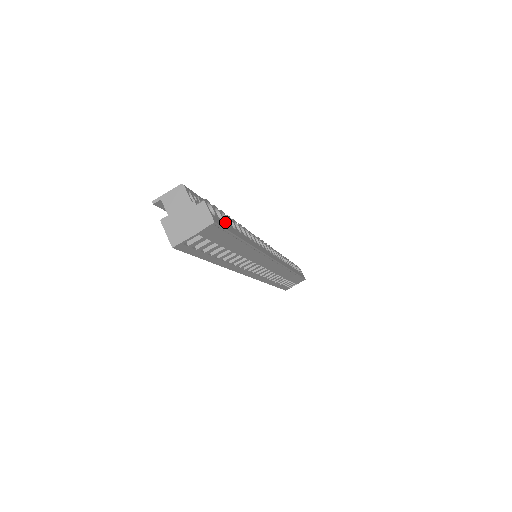
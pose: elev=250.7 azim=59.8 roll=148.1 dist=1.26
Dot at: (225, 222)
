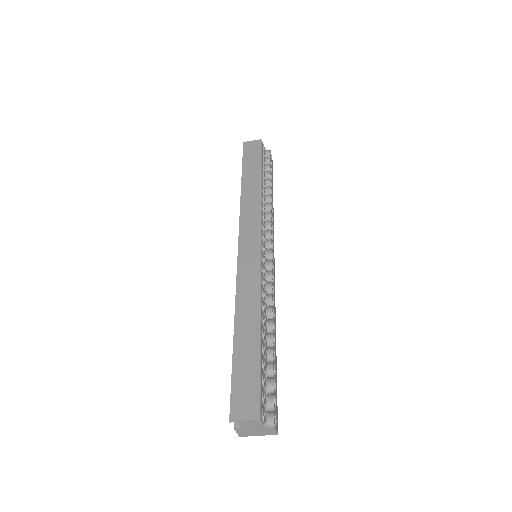
Dot at: (276, 395)
